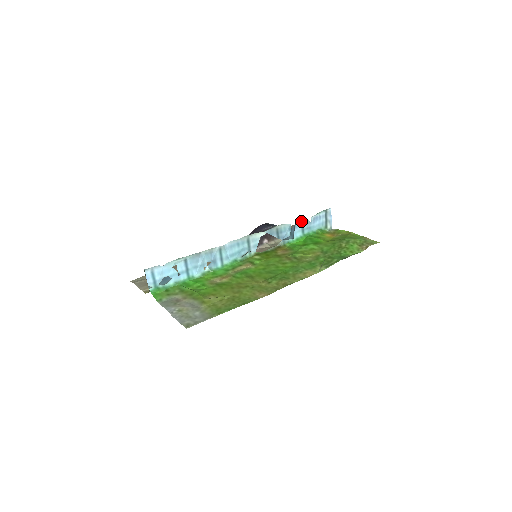
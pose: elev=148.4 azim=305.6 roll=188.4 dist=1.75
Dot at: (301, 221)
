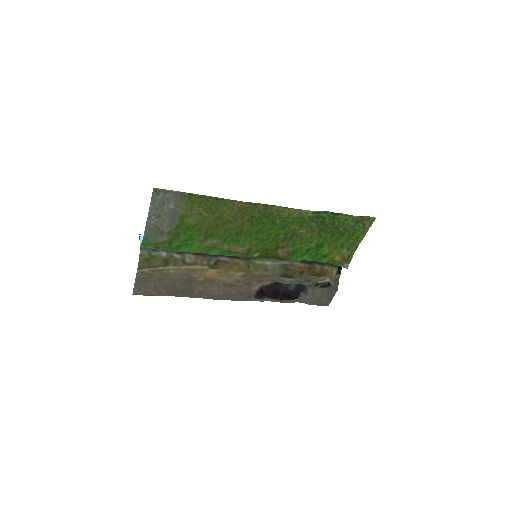
Dot at: occluded
